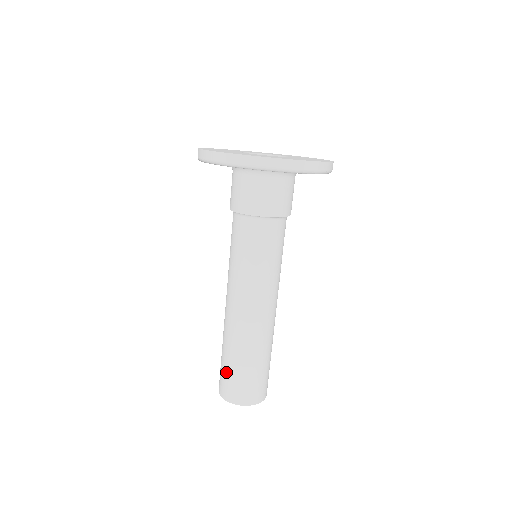
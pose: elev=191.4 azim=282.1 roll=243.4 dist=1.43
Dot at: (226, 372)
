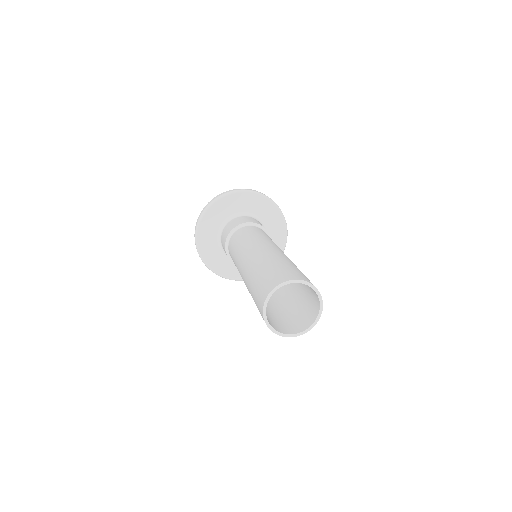
Dot at: (270, 271)
